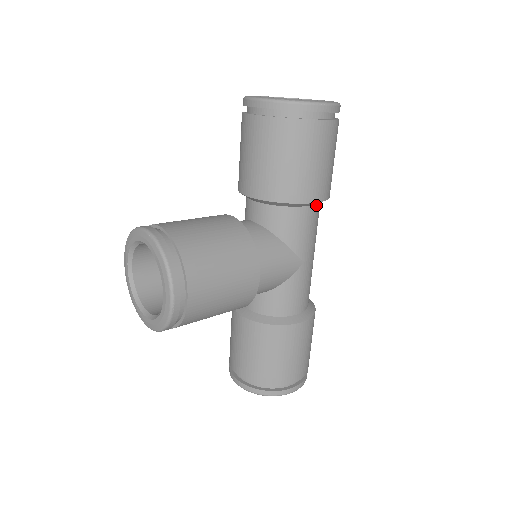
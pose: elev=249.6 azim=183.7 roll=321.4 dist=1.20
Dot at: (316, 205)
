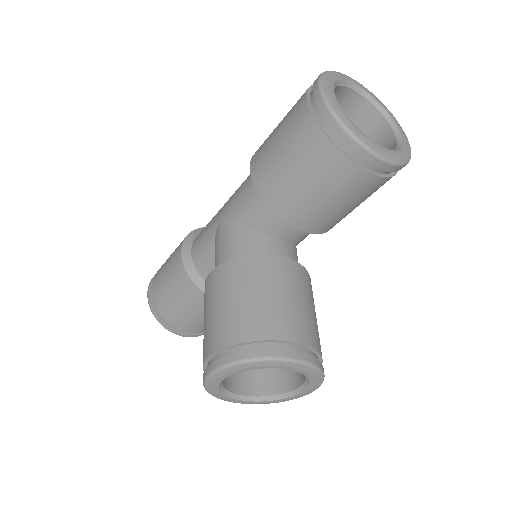
Dot at: occluded
